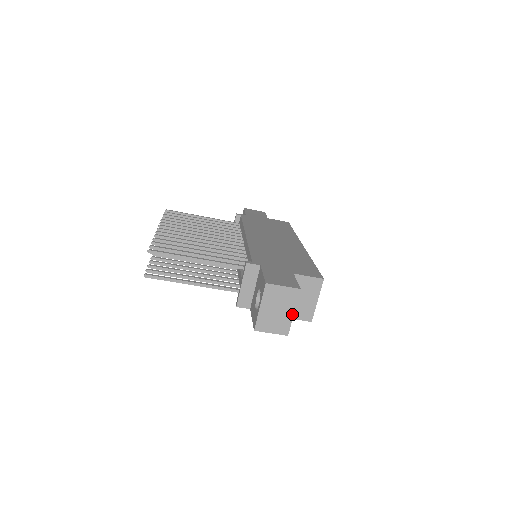
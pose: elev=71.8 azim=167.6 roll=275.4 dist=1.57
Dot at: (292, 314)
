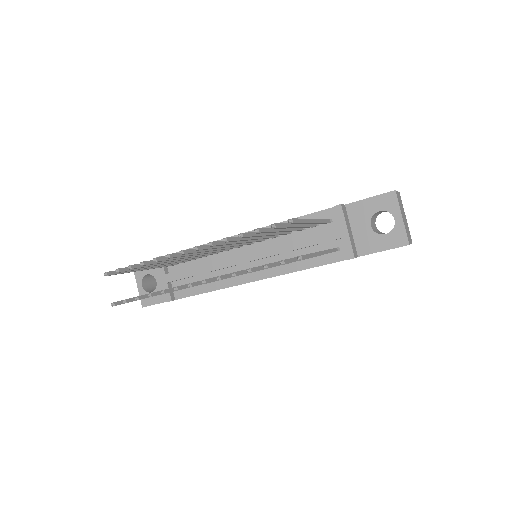
Dot at: (406, 219)
